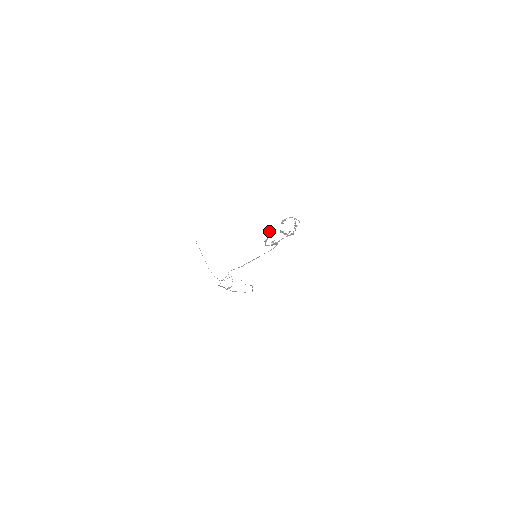
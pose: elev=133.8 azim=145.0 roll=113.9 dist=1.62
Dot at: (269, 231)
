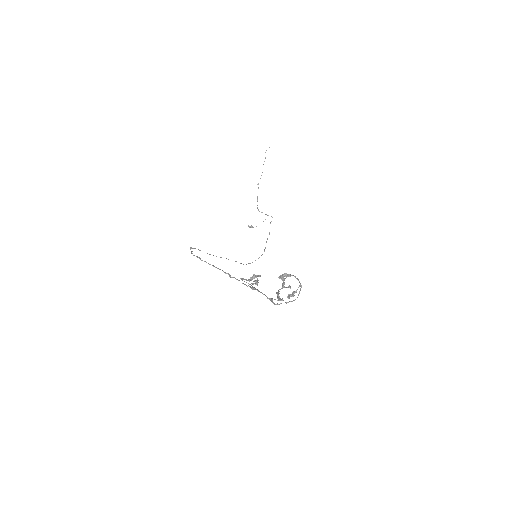
Dot at: (254, 274)
